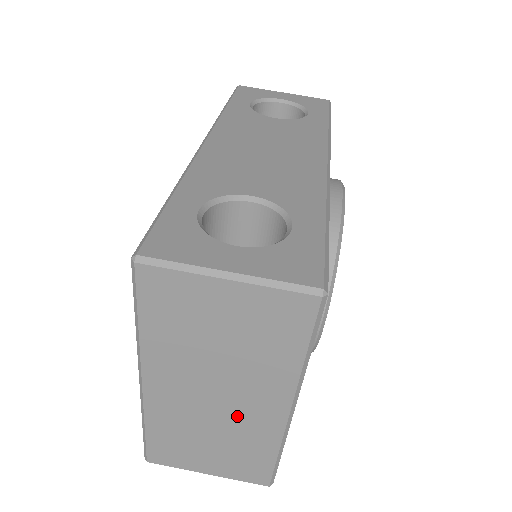
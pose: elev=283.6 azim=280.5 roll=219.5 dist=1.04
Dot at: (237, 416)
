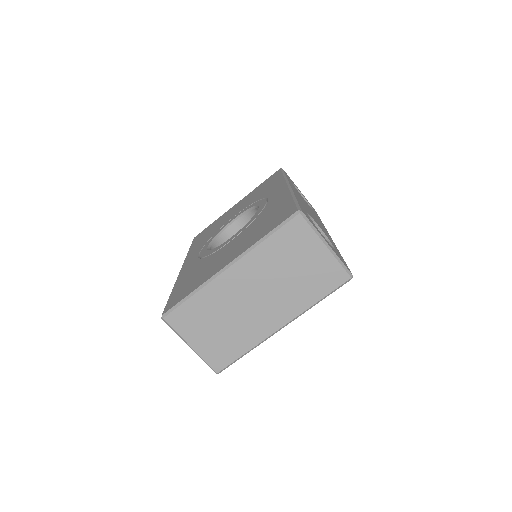
Dot at: (254, 316)
